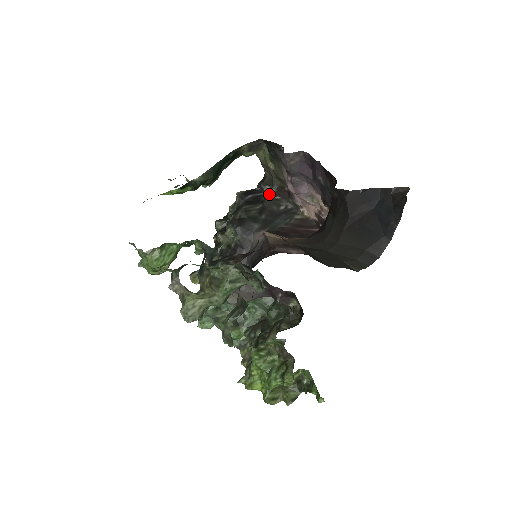
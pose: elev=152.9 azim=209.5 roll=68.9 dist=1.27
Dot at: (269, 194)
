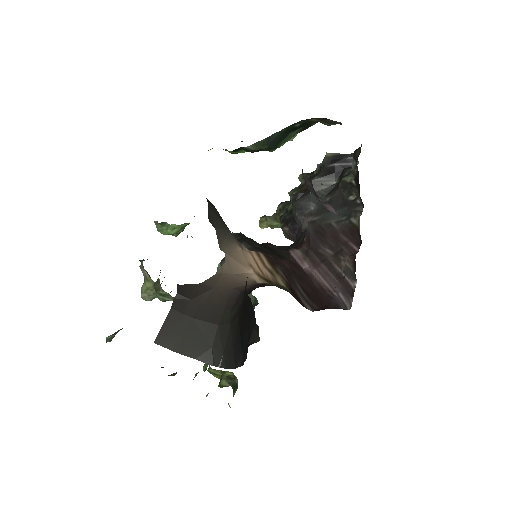
Dot at: (353, 172)
